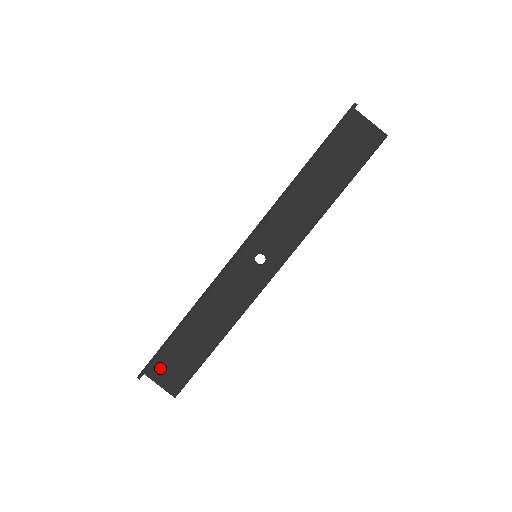
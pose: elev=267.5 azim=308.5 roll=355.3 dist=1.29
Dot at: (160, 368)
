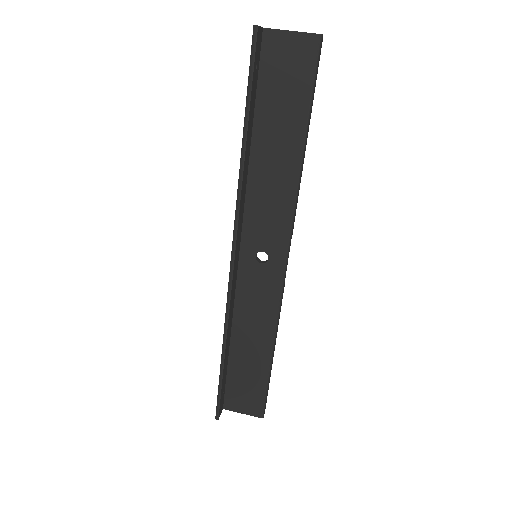
Dot at: (233, 399)
